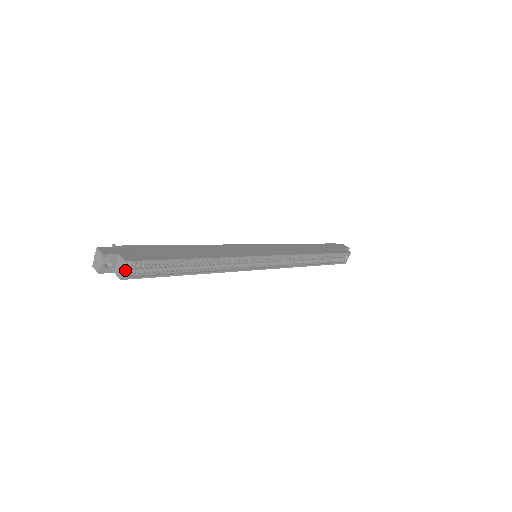
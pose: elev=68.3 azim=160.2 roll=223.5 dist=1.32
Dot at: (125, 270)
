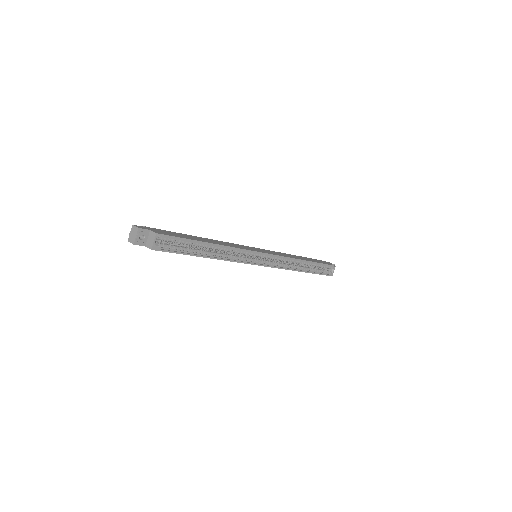
Dot at: (155, 242)
